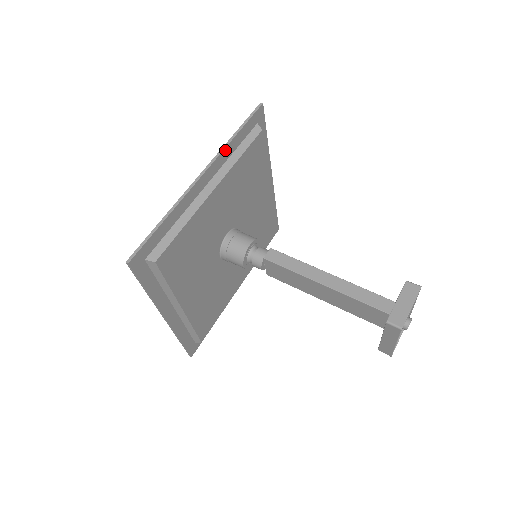
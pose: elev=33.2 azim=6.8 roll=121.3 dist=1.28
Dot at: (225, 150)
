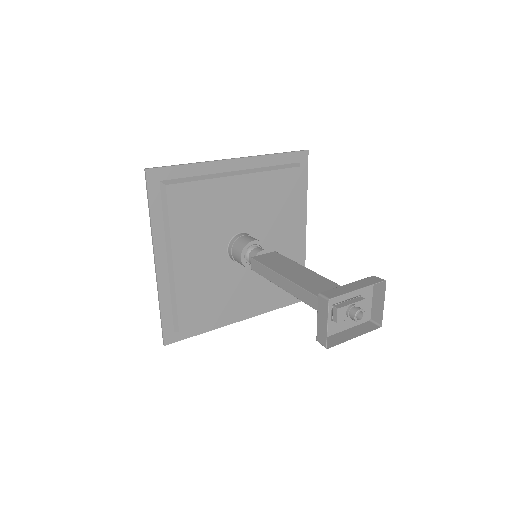
Dot at: (154, 233)
